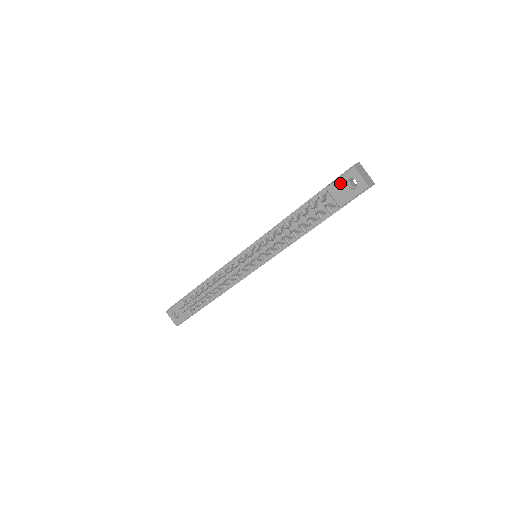
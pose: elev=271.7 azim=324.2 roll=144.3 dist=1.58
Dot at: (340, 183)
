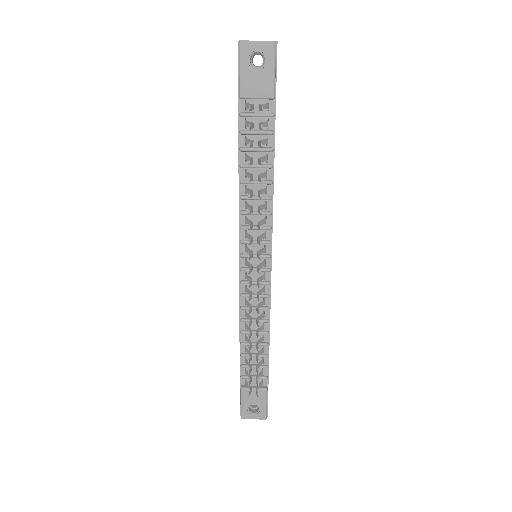
Dot at: (246, 75)
